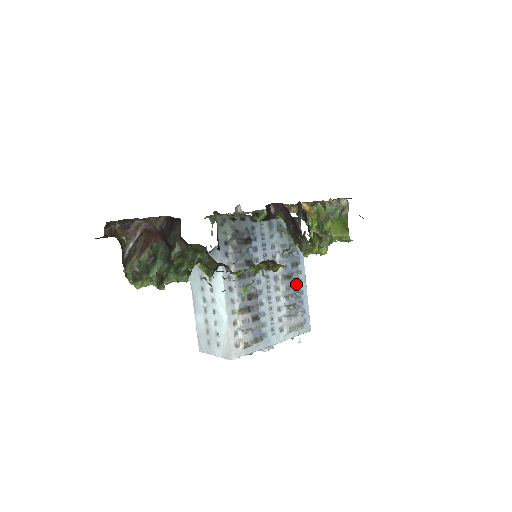
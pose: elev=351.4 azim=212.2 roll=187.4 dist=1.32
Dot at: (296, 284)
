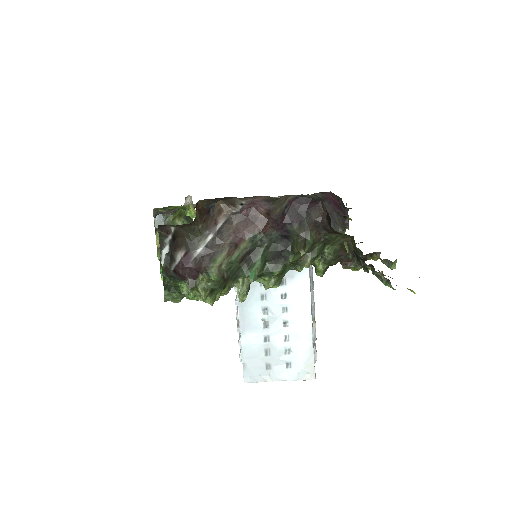
Dot at: occluded
